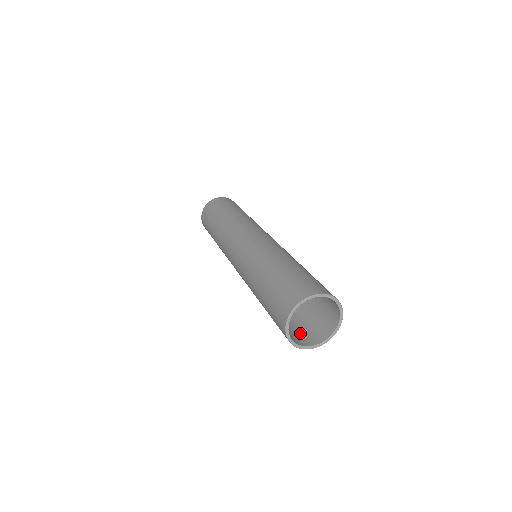
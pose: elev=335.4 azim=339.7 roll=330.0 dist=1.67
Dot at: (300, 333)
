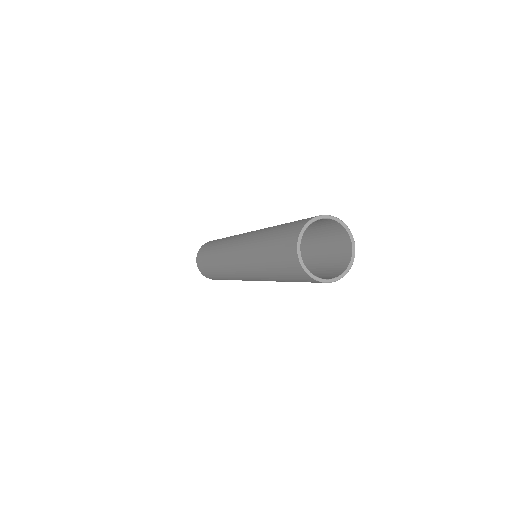
Dot at: occluded
